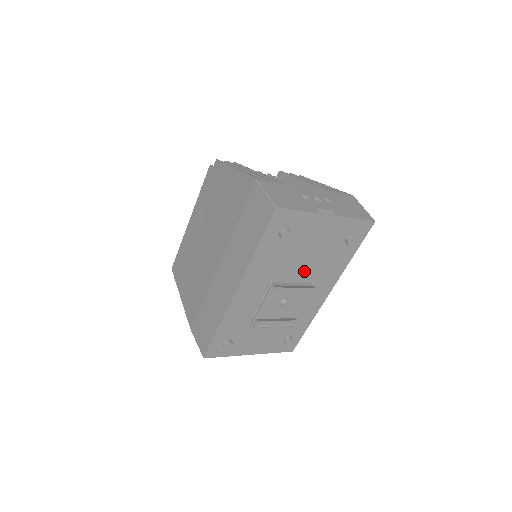
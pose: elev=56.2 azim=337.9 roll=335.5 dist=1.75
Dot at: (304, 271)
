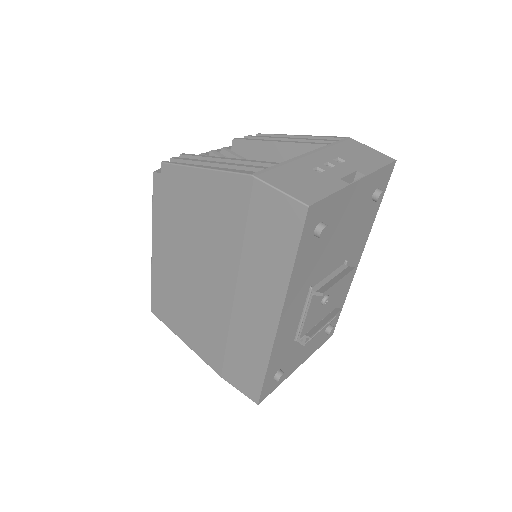
Dot at: (338, 256)
